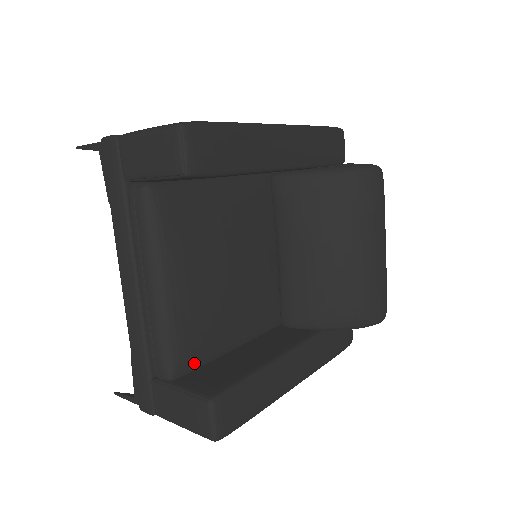
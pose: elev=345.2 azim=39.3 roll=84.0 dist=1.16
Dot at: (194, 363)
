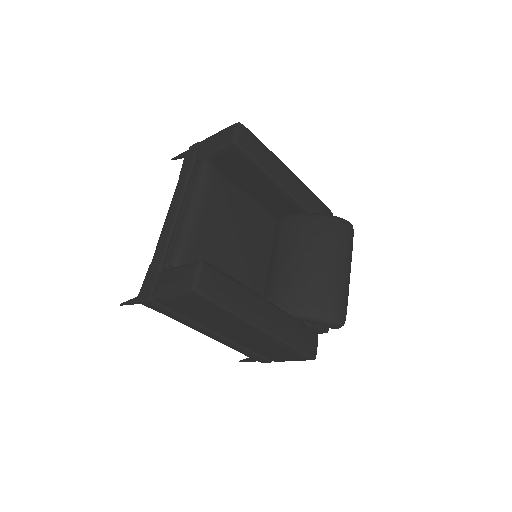
Dot at: occluded
